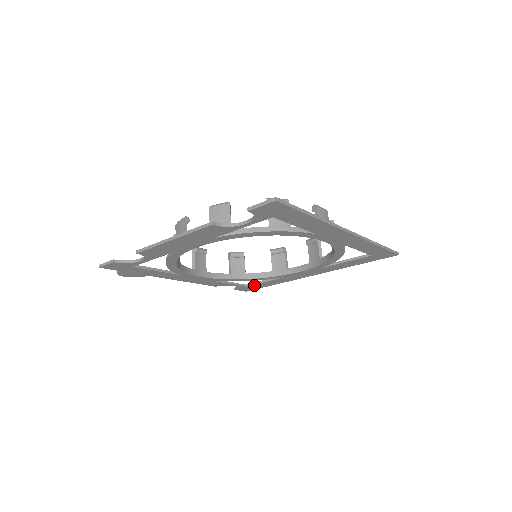
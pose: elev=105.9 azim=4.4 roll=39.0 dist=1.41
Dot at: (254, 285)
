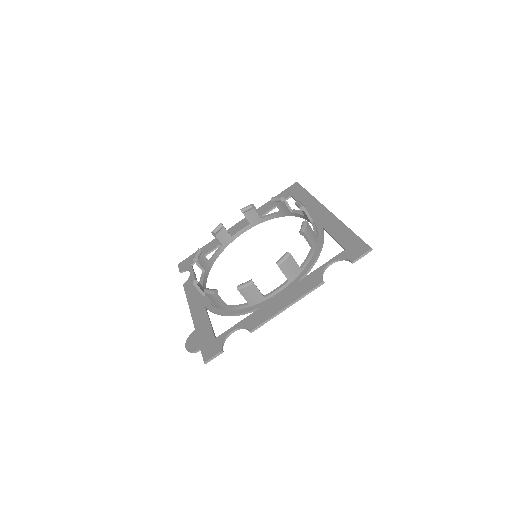
Dot at: occluded
